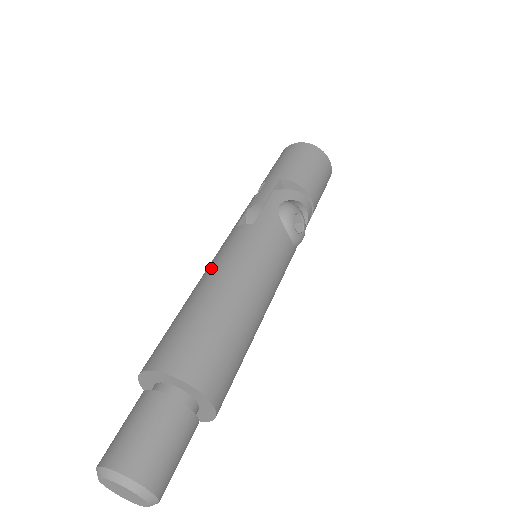
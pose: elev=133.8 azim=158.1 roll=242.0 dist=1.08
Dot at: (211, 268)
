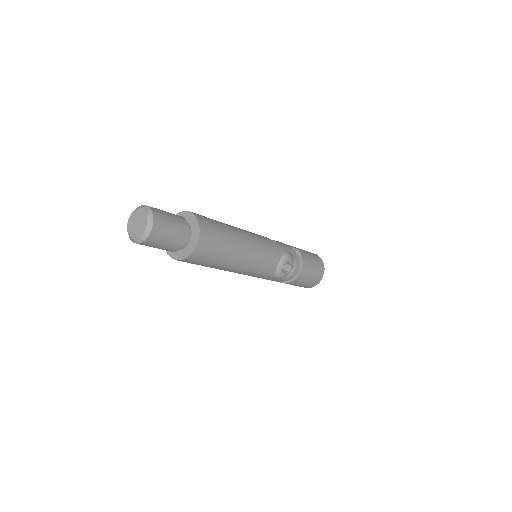
Dot at: occluded
